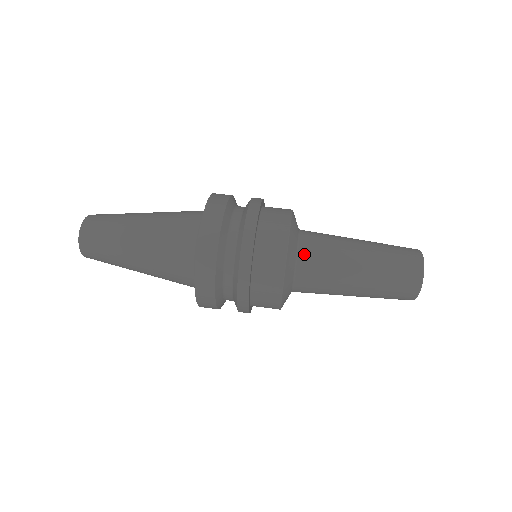
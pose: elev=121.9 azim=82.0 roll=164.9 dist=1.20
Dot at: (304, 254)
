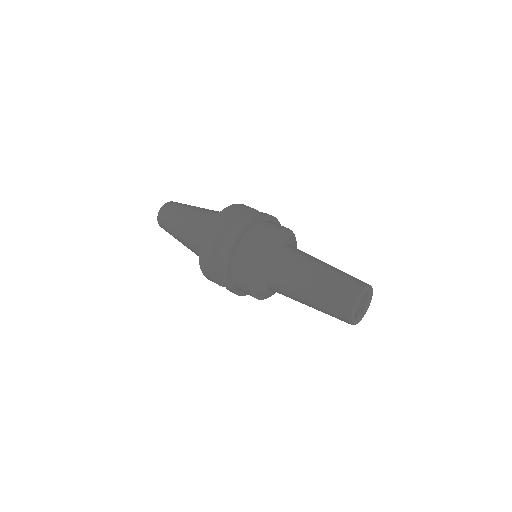
Dot at: (270, 274)
